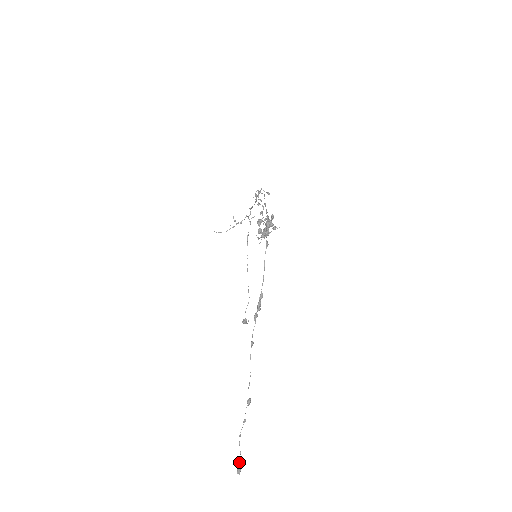
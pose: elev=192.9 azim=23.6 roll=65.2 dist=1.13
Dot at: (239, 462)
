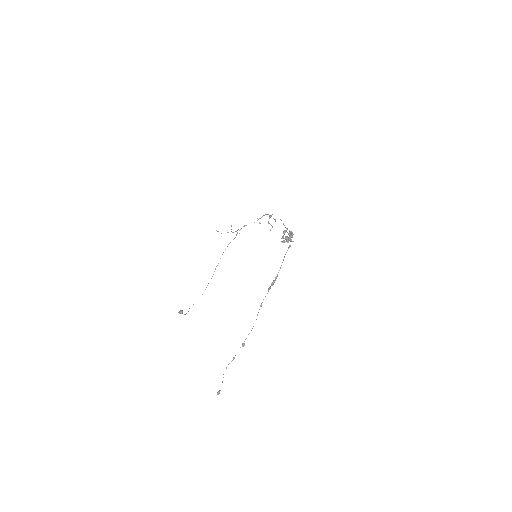
Dot at: occluded
